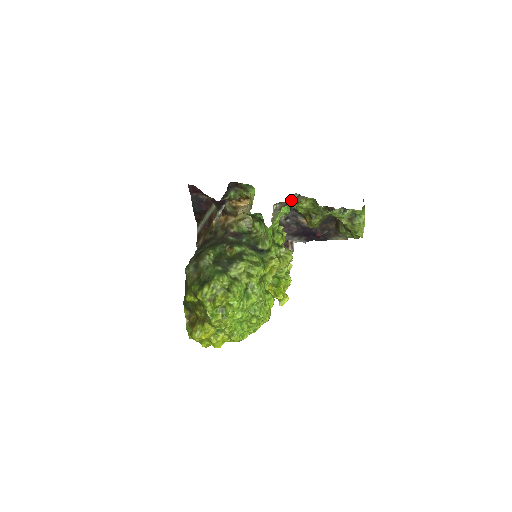
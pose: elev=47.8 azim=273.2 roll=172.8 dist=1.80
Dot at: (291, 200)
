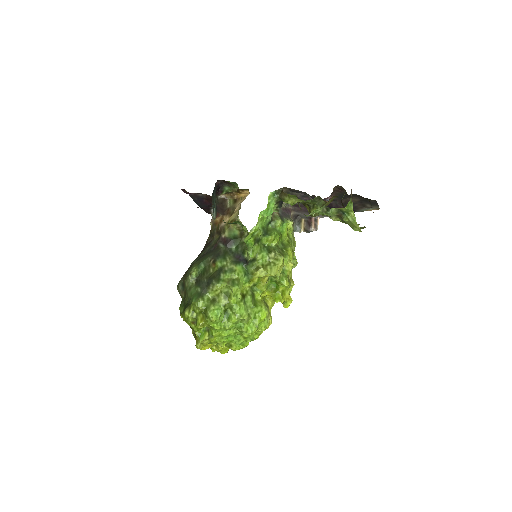
Dot at: (274, 198)
